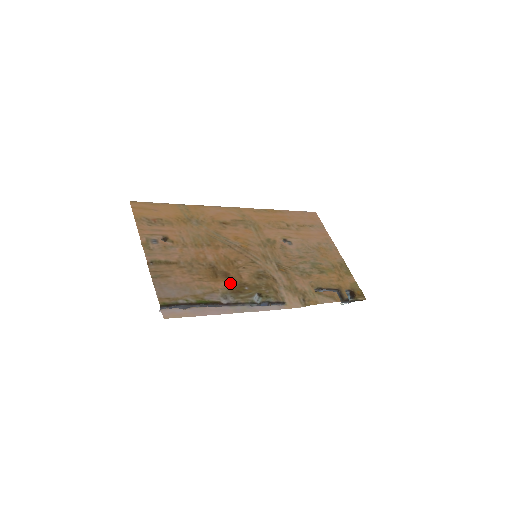
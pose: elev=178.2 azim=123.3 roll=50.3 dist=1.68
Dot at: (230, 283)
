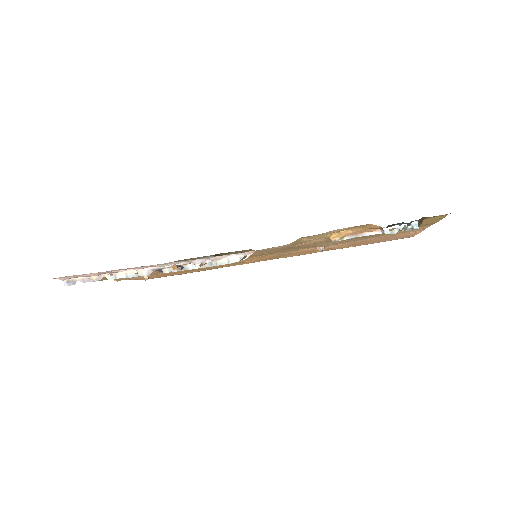
Dot at: occluded
